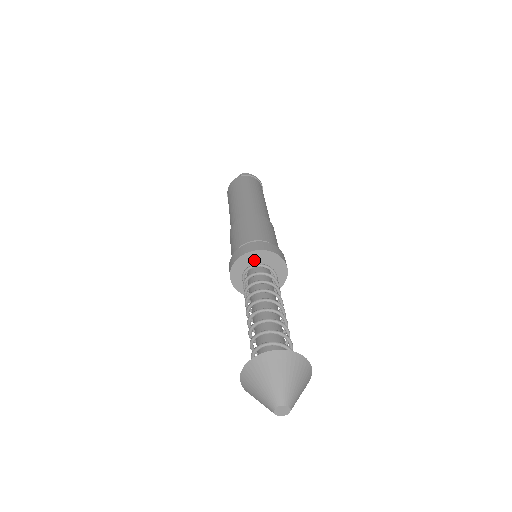
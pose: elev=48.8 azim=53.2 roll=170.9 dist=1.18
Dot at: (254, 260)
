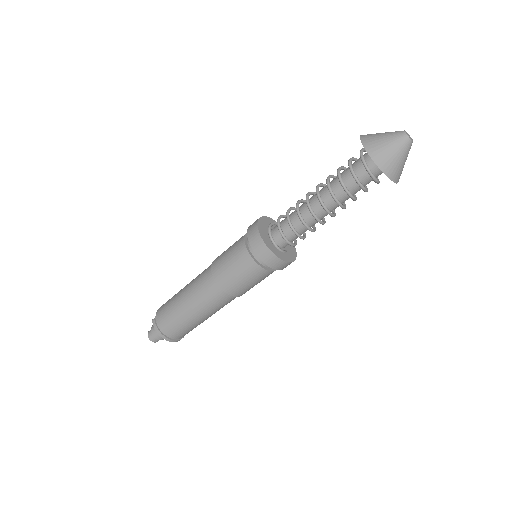
Dot at: occluded
